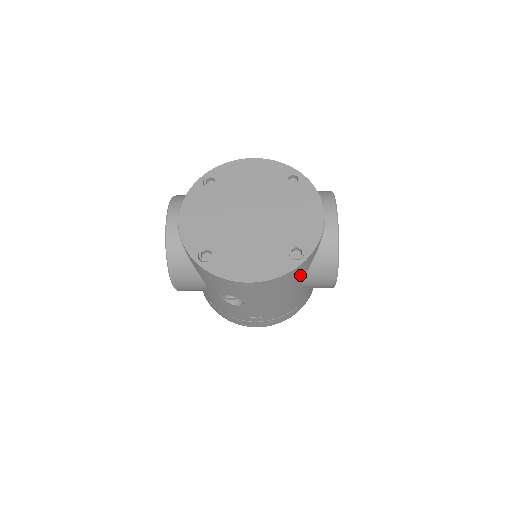
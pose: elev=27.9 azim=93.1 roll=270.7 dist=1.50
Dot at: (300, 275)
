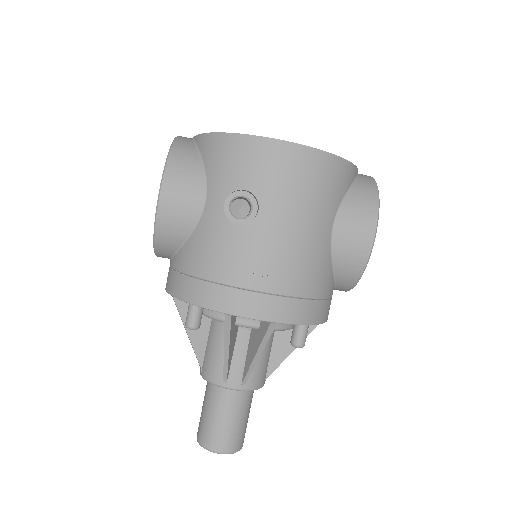
Dot at: (337, 191)
